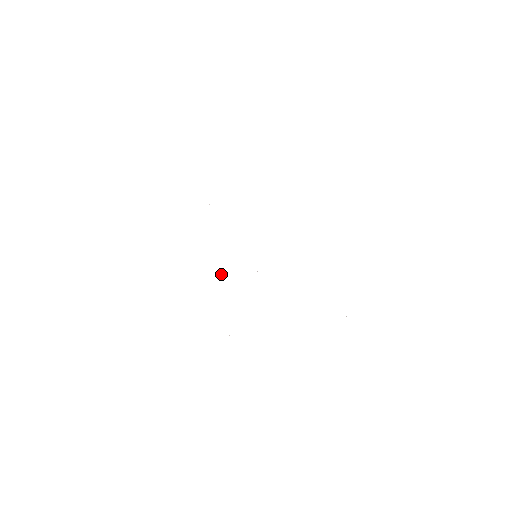
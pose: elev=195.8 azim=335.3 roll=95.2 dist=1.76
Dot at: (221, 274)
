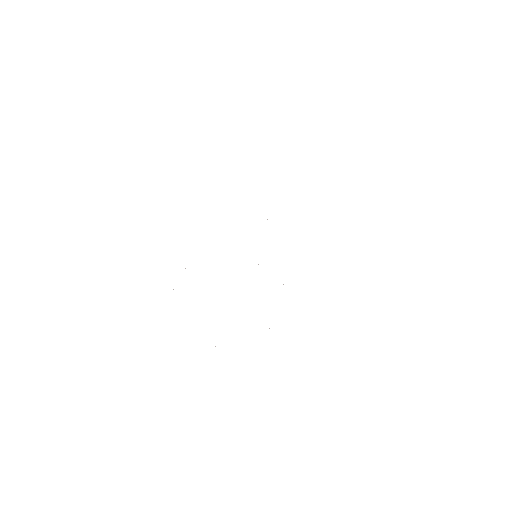
Dot at: occluded
